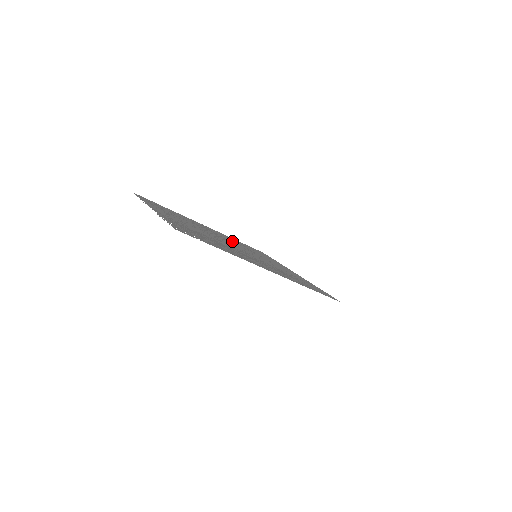
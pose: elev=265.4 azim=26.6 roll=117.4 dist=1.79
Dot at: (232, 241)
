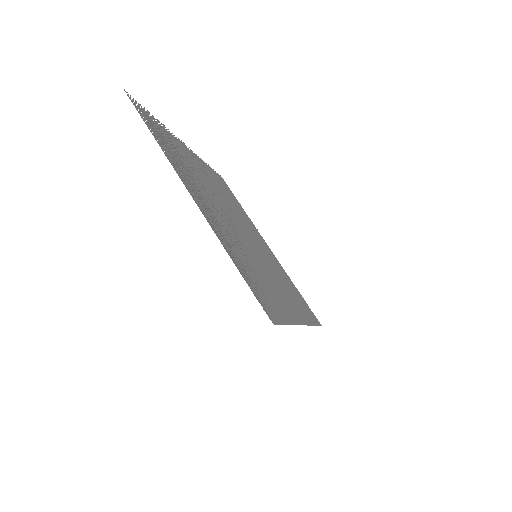
Dot at: (267, 256)
